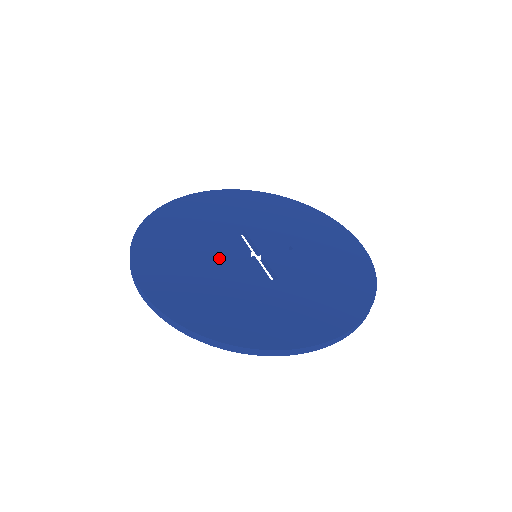
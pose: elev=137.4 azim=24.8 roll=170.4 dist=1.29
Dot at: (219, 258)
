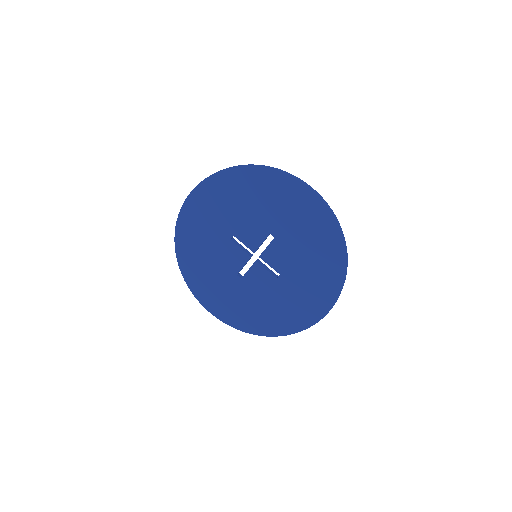
Dot at: (238, 273)
